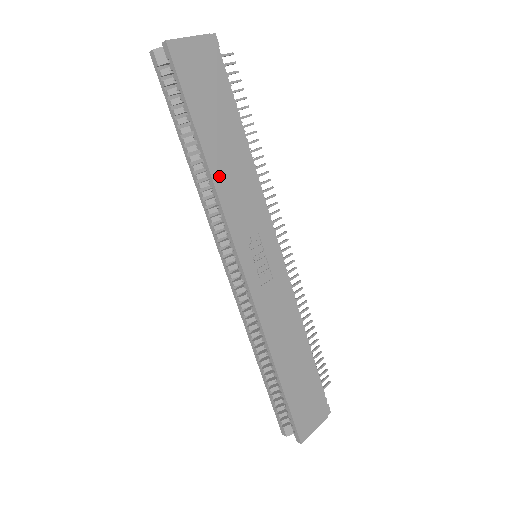
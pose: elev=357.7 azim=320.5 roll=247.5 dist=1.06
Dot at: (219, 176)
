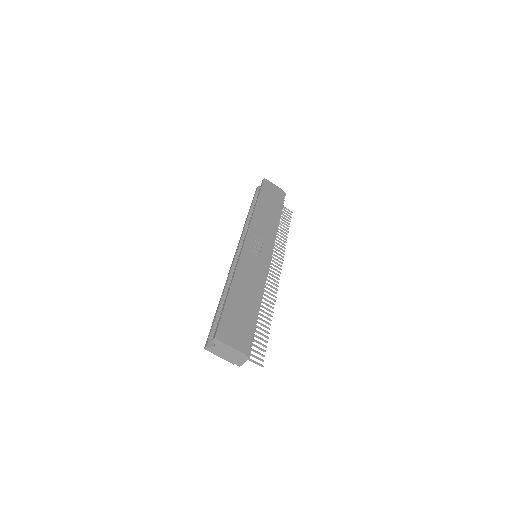
Dot at: (258, 213)
